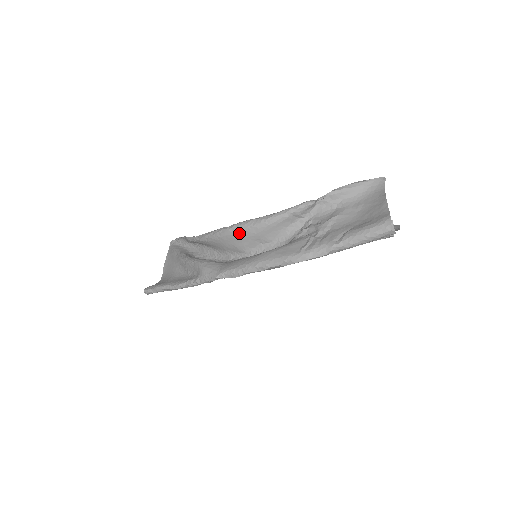
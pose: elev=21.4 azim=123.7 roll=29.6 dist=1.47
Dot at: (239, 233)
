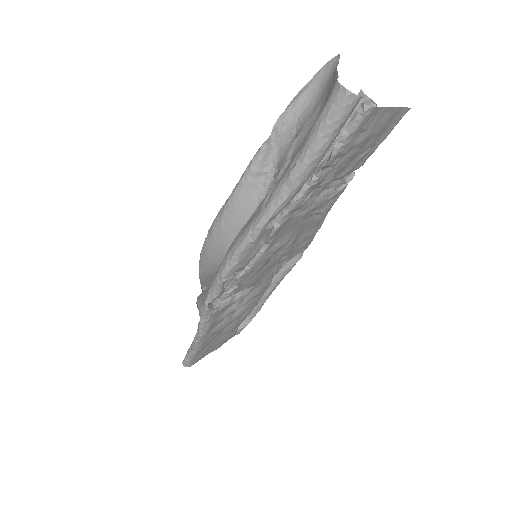
Dot at: (214, 238)
